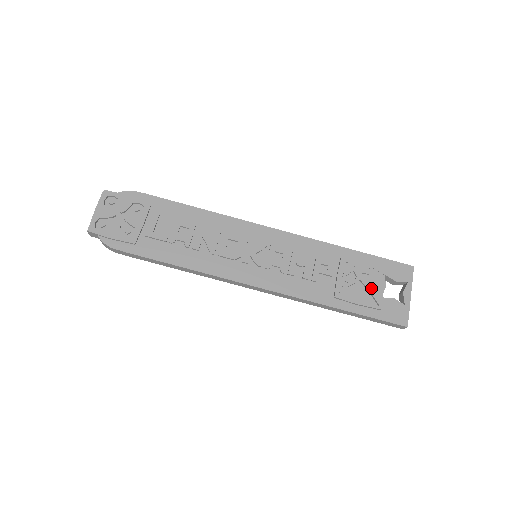
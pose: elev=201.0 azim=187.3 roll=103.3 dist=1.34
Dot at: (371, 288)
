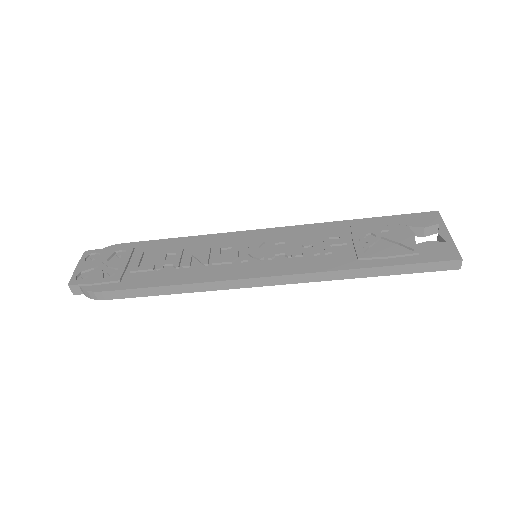
Dot at: (398, 239)
